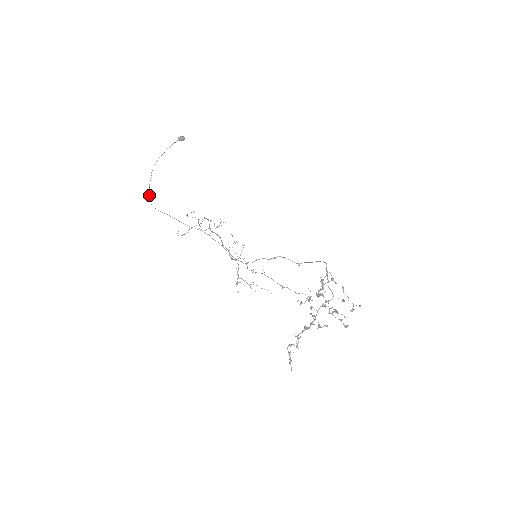
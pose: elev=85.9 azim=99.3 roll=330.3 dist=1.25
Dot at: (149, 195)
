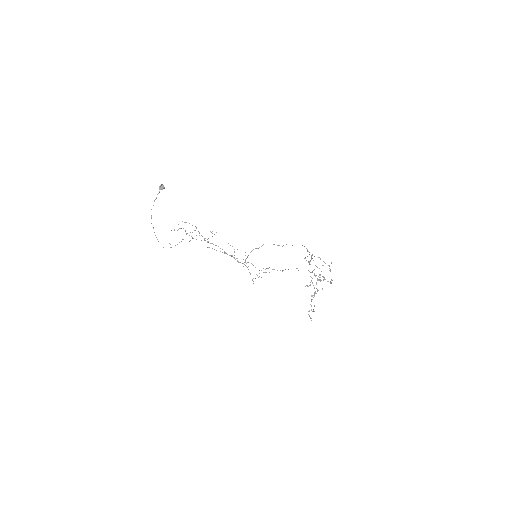
Dot at: (158, 241)
